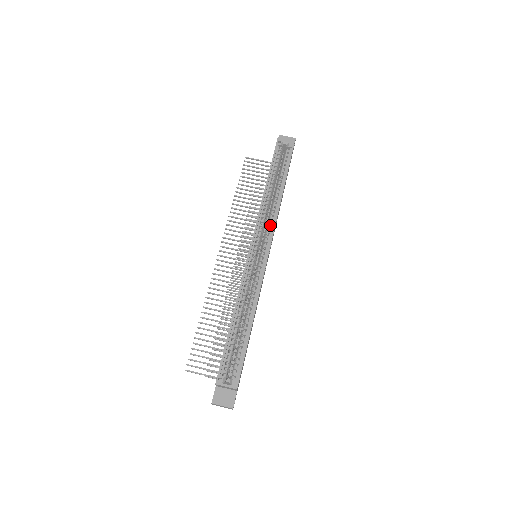
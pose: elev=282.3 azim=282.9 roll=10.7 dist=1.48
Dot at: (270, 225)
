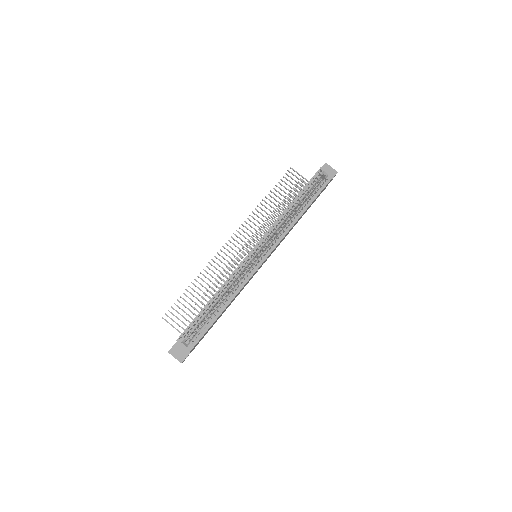
Dot at: (278, 237)
